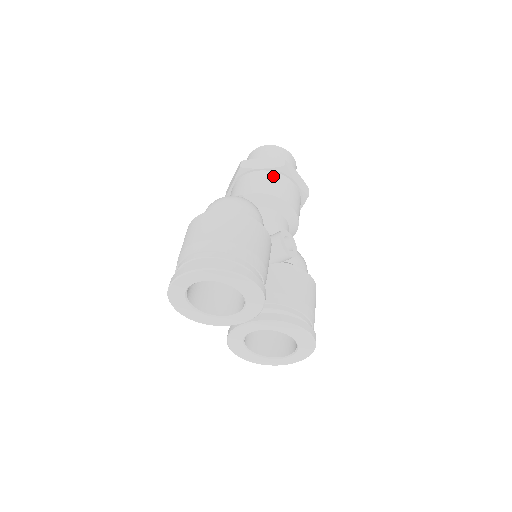
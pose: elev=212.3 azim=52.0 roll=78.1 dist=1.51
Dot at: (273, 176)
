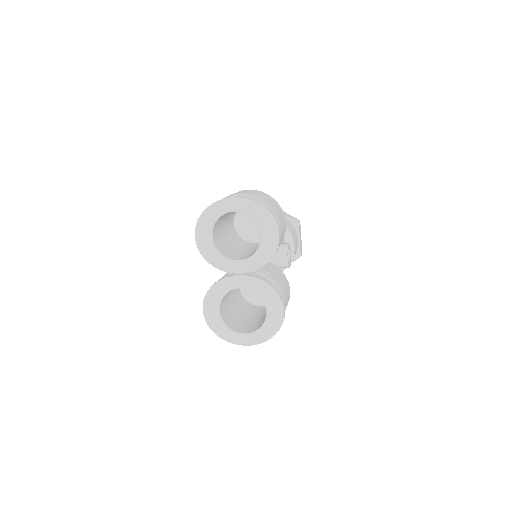
Dot at: (289, 222)
